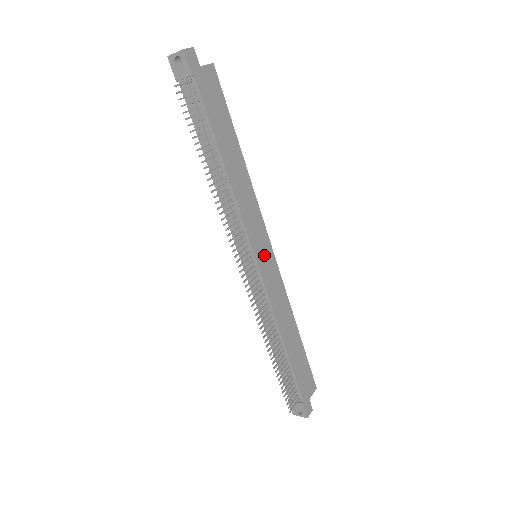
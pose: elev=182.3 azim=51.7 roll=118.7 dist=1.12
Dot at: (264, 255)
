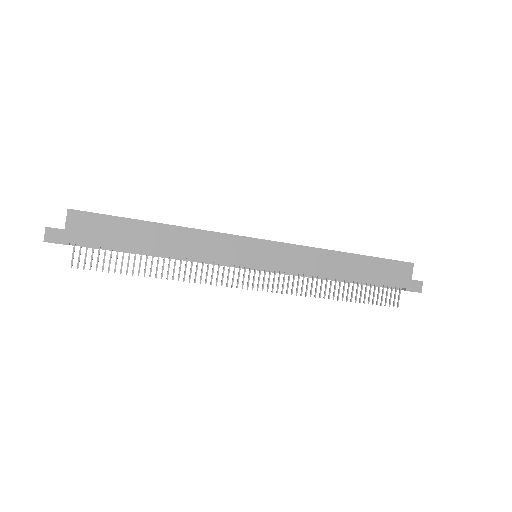
Dot at: (259, 254)
